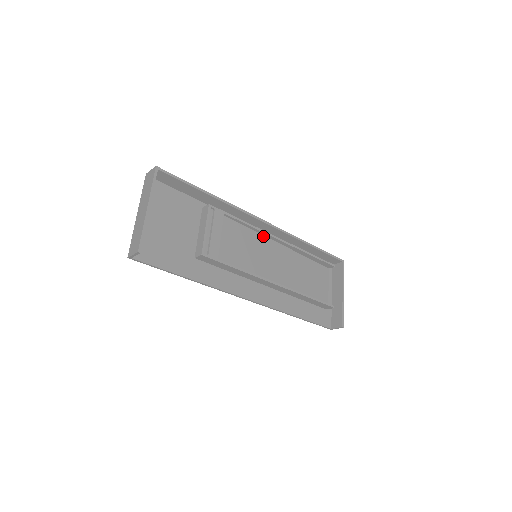
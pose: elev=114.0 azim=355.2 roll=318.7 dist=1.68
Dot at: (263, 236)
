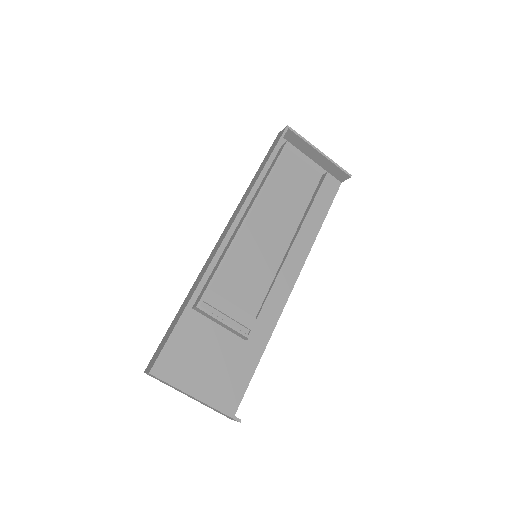
Dot at: (238, 236)
